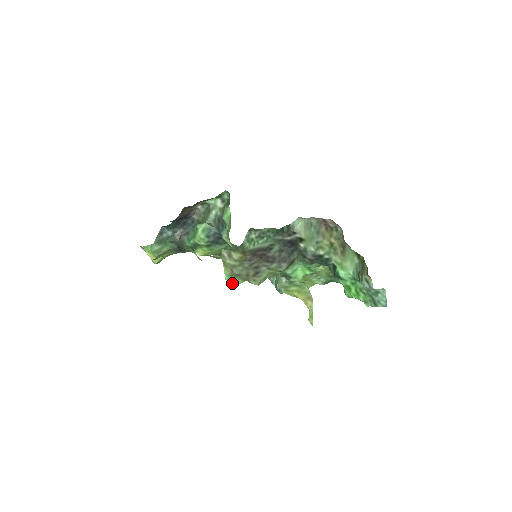
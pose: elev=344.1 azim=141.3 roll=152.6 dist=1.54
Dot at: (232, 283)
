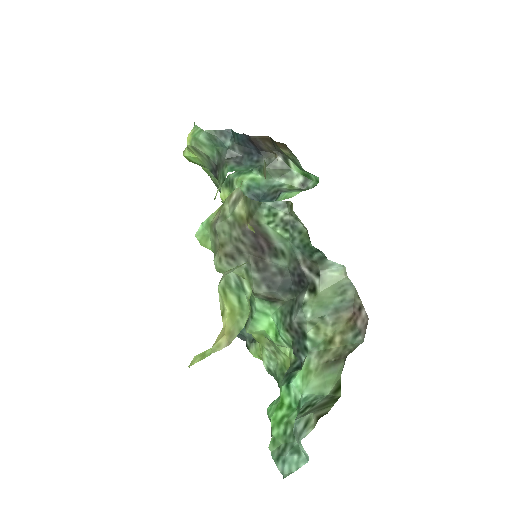
Dot at: (201, 235)
